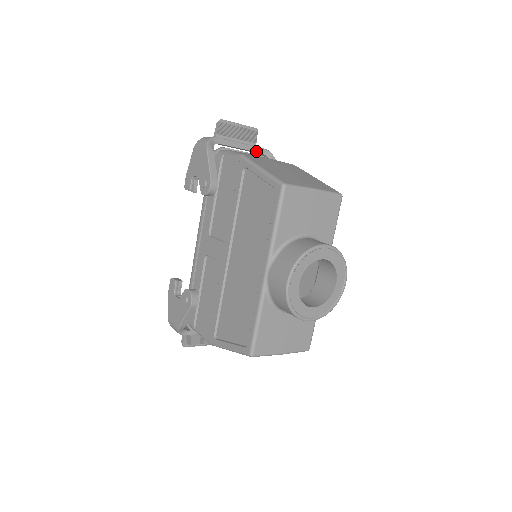
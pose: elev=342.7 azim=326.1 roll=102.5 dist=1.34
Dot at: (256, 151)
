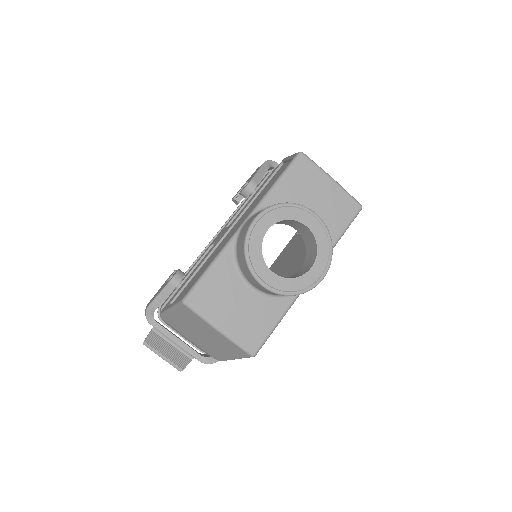
Dot at: occluded
